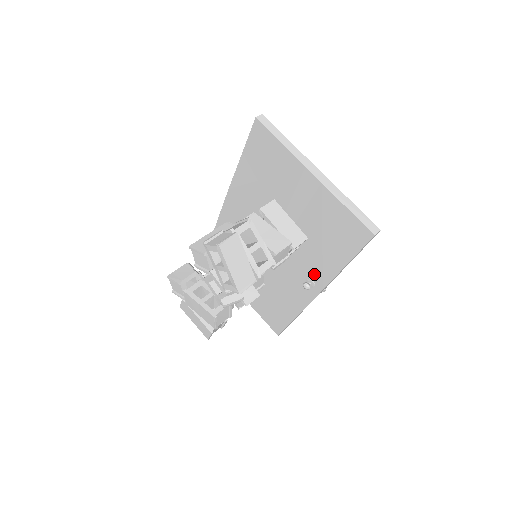
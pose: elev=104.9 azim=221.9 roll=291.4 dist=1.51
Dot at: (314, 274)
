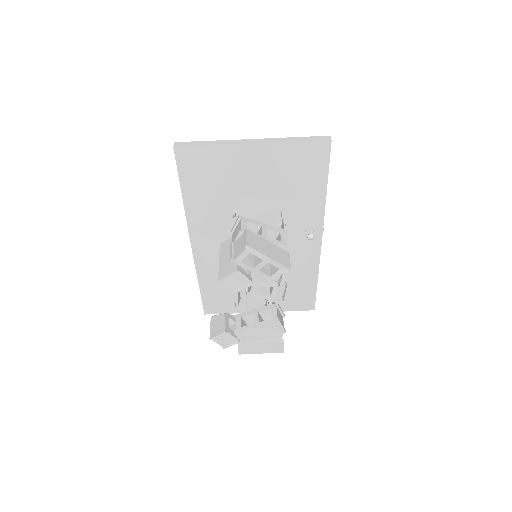
Dot at: (308, 223)
